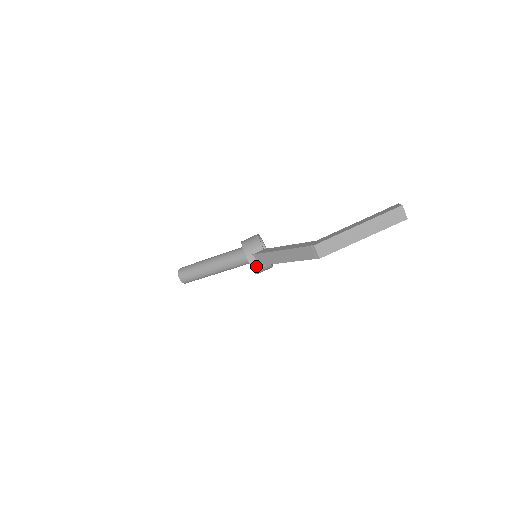
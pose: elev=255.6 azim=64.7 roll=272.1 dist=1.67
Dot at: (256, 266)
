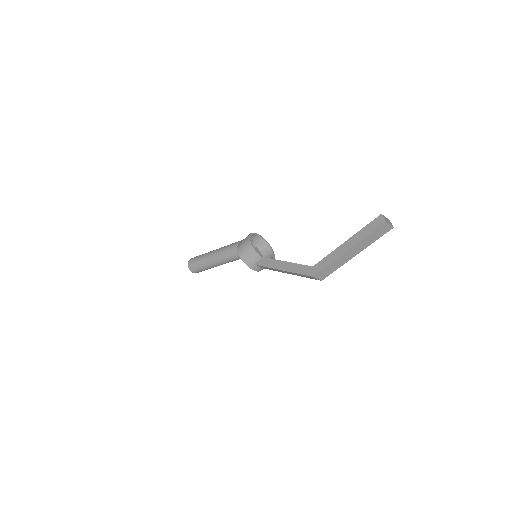
Dot at: (261, 269)
